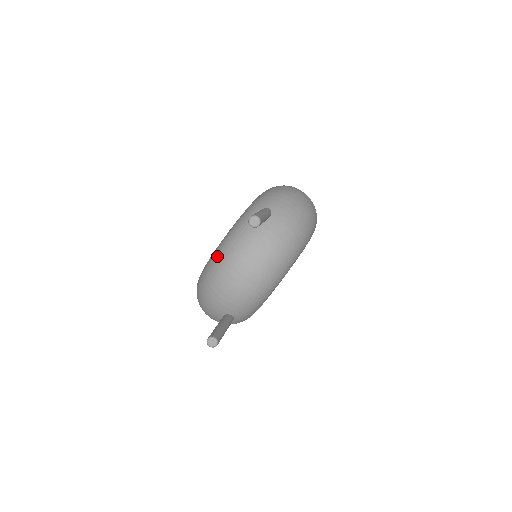
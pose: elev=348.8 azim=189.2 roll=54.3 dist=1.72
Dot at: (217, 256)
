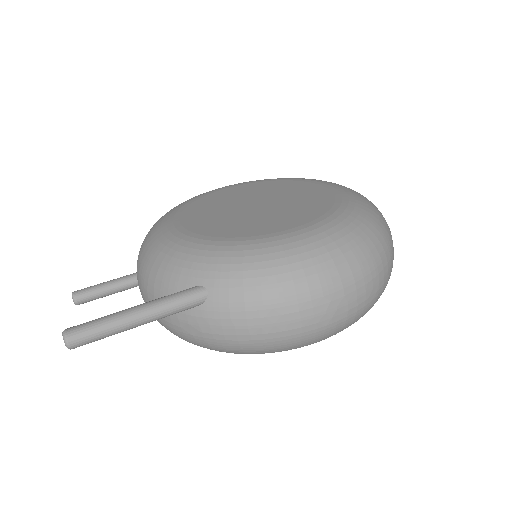
Dot at: (150, 242)
